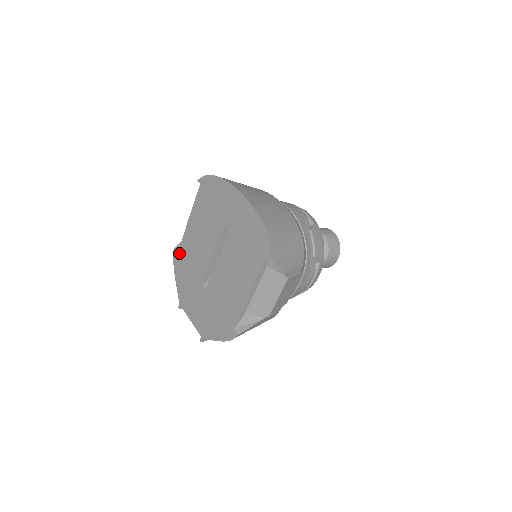
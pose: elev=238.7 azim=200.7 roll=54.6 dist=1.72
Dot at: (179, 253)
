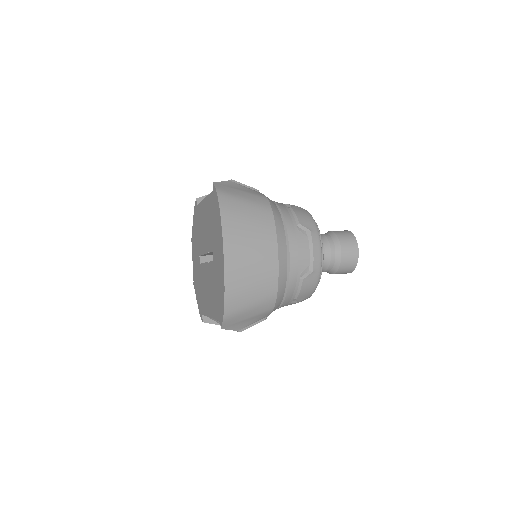
Dot at: (197, 208)
